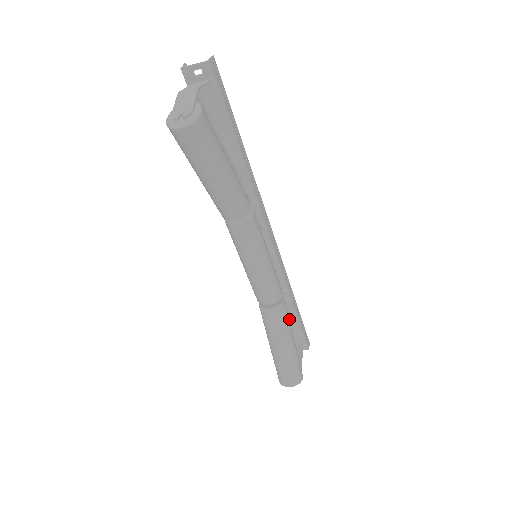
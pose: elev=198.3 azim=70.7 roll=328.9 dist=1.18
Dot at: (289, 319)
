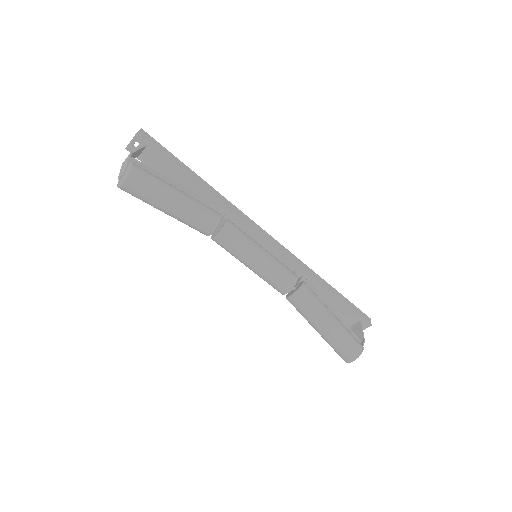
Dot at: (318, 299)
